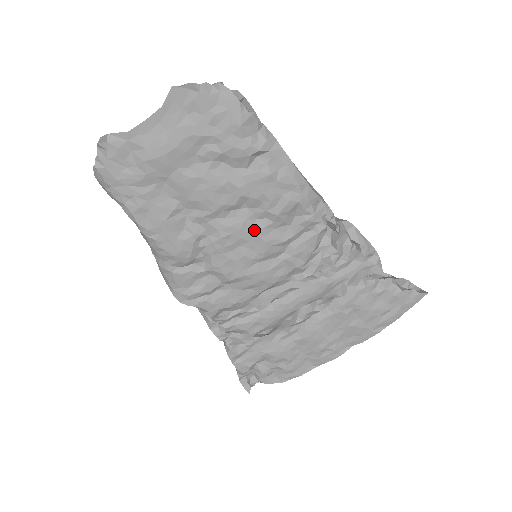
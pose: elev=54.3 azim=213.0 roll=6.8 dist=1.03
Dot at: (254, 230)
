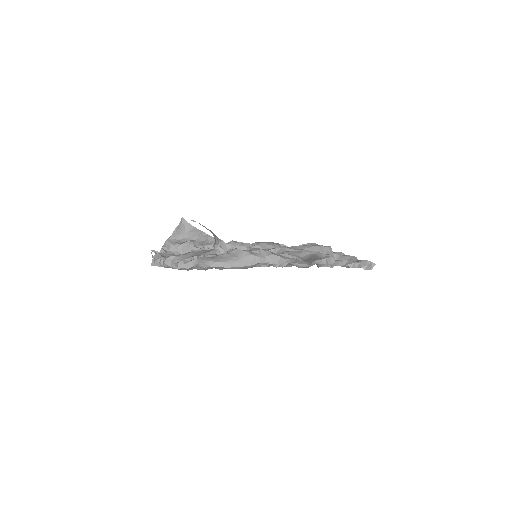
Dot at: occluded
